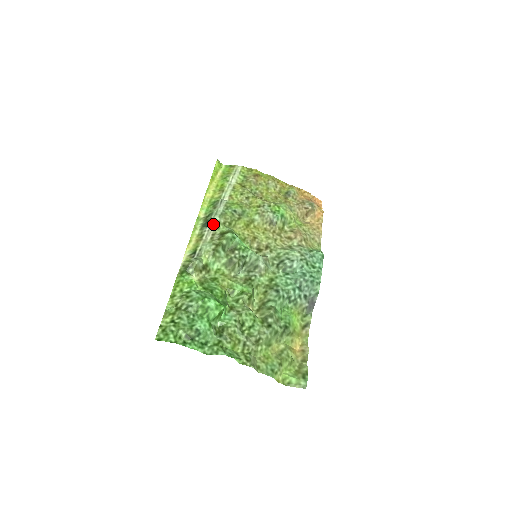
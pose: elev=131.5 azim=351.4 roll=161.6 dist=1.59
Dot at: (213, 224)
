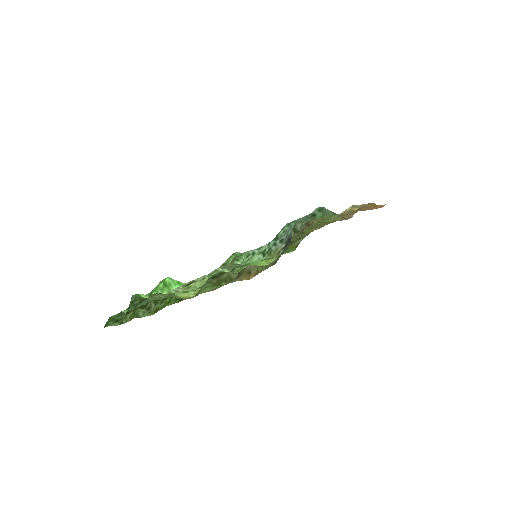
Dot at: occluded
